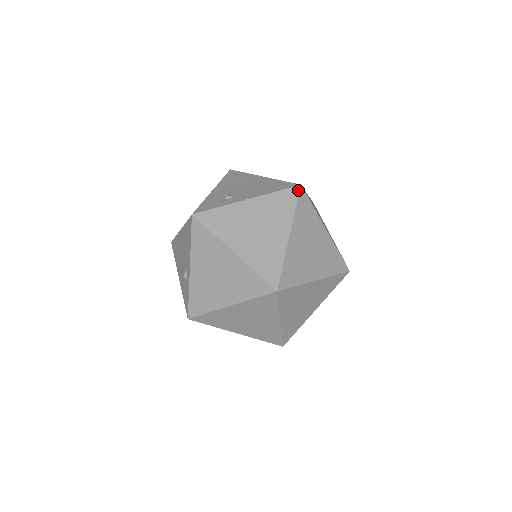
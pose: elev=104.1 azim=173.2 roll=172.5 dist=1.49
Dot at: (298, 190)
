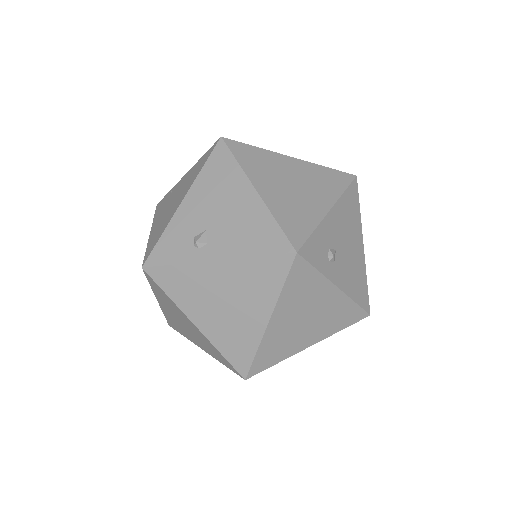
Dot at: occluded
